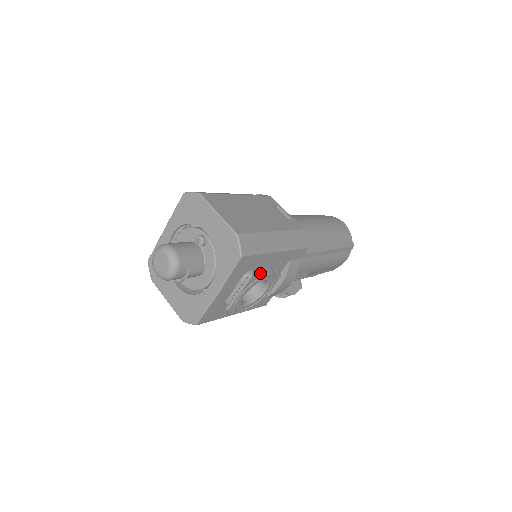
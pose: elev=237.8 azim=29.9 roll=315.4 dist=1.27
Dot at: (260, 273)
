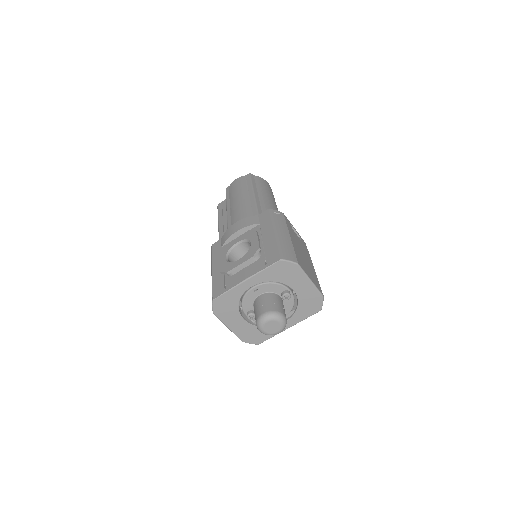
Dot at: occluded
